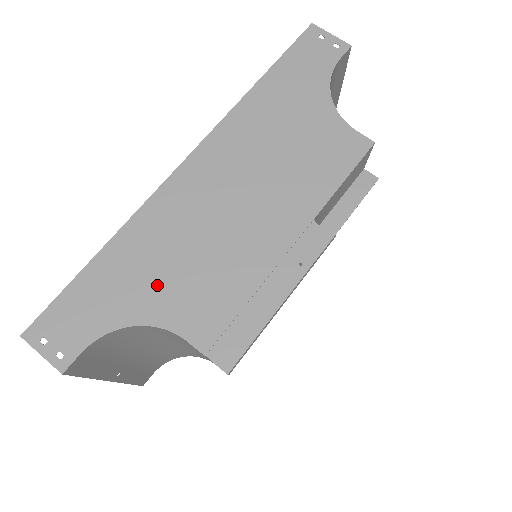
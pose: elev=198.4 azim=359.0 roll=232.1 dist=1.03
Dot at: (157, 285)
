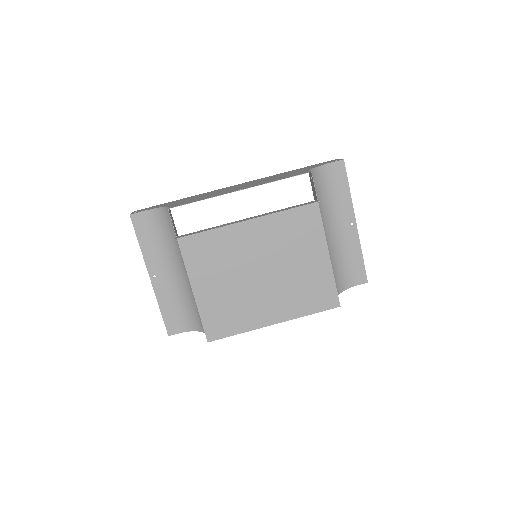
Dot at: (183, 201)
